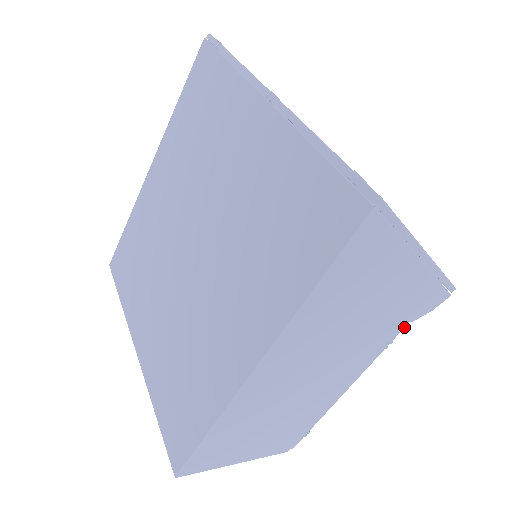
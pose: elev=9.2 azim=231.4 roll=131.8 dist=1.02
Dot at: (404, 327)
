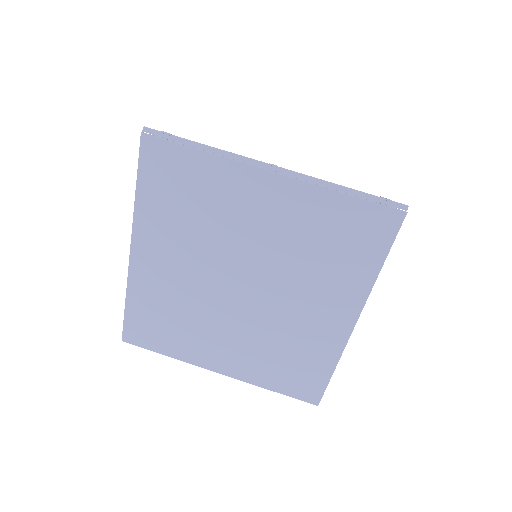
Dot at: occluded
